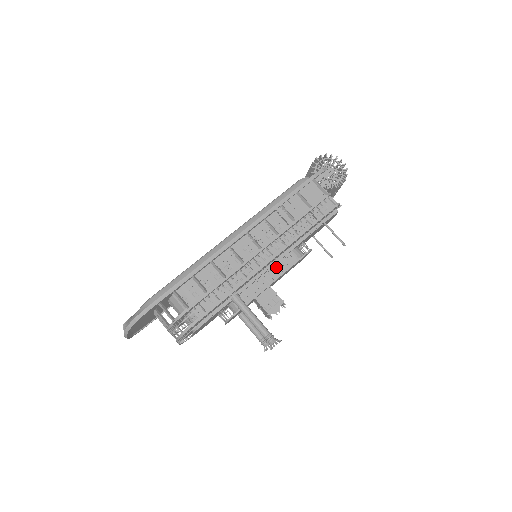
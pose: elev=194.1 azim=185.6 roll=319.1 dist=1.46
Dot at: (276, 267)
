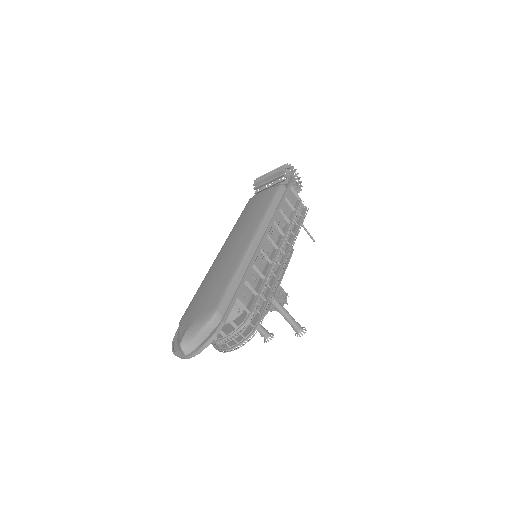
Dot at: occluded
